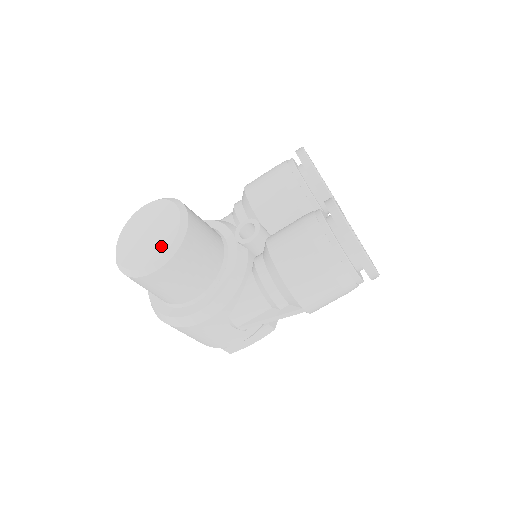
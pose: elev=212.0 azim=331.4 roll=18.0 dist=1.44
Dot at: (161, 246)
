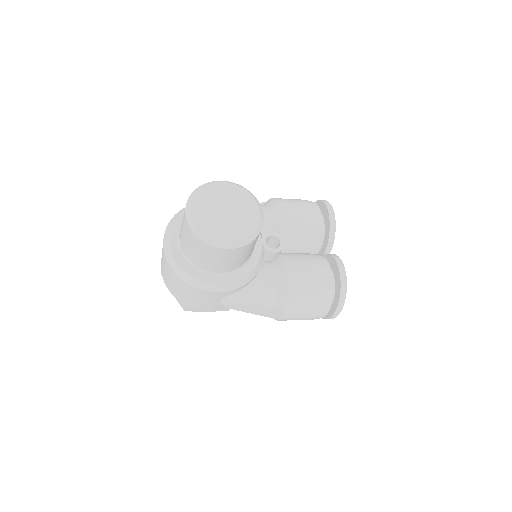
Dot at: (239, 232)
